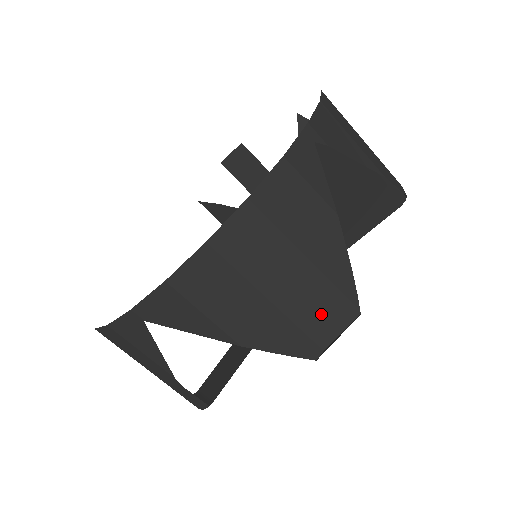
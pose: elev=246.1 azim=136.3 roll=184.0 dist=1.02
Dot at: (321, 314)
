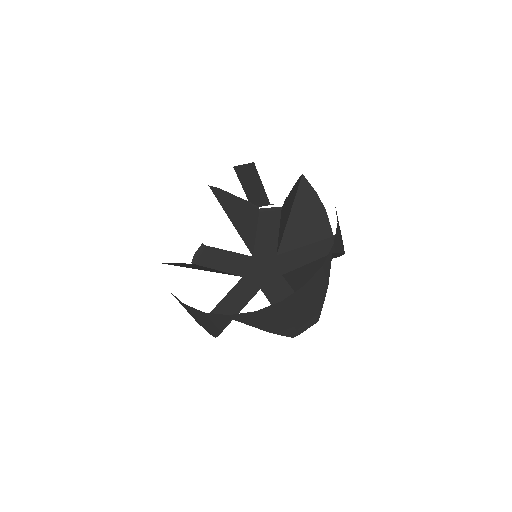
Dot at: (305, 323)
